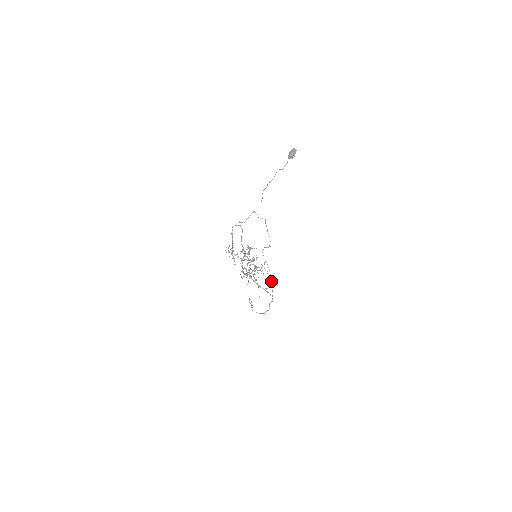
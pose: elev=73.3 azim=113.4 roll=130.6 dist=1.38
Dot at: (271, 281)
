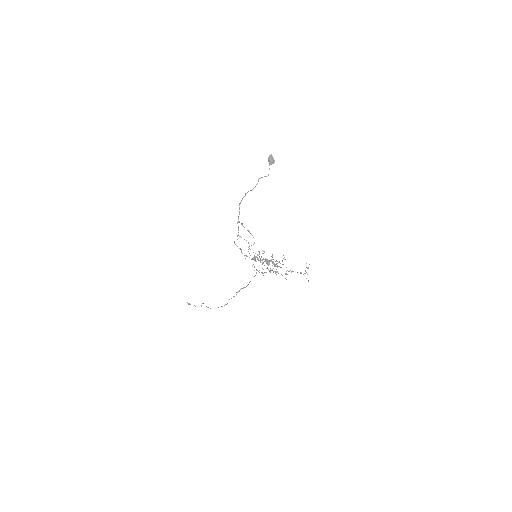
Dot at: occluded
